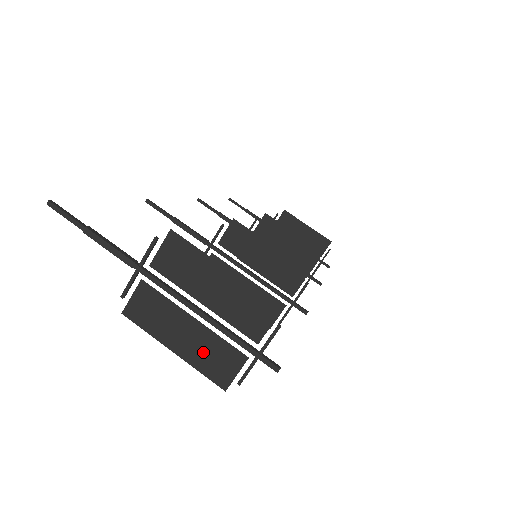
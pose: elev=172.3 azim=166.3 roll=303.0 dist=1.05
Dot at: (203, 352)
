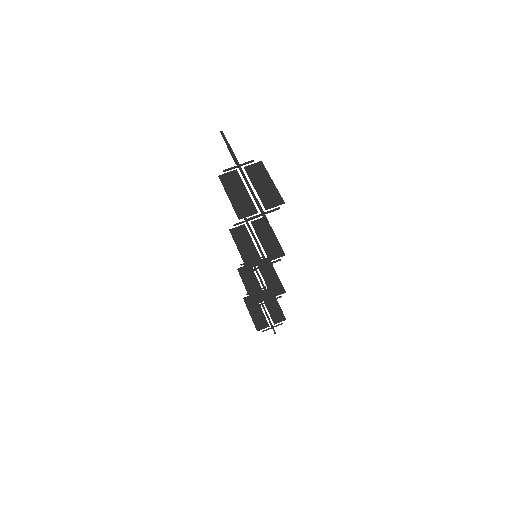
Dot at: (241, 203)
